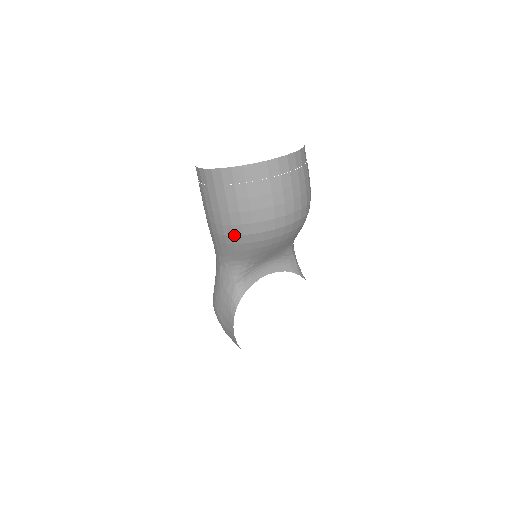
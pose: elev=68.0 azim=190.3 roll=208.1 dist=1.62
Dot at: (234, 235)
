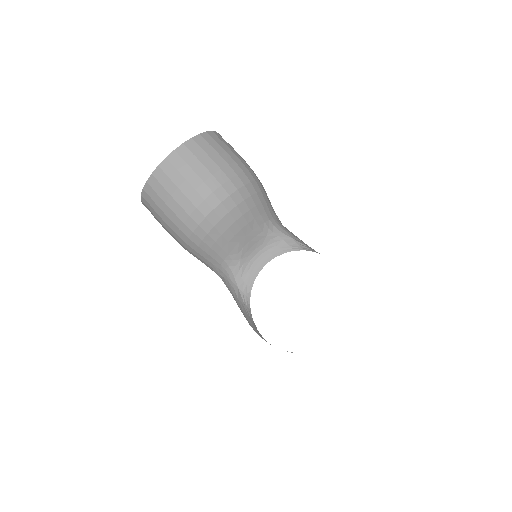
Dot at: (189, 237)
